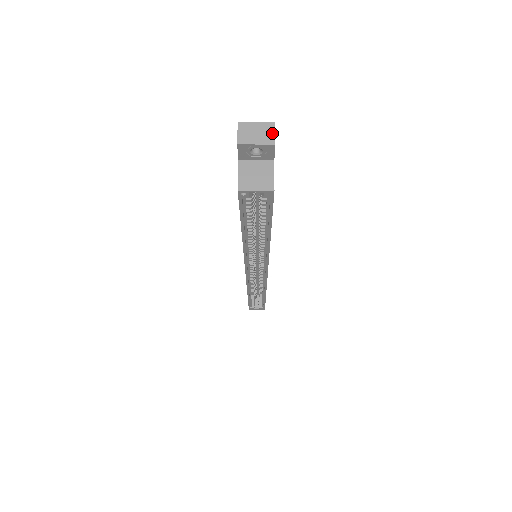
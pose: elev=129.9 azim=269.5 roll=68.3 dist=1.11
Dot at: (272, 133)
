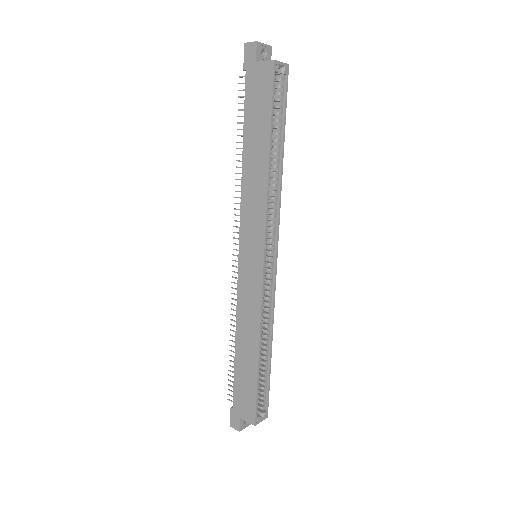
Dot at: occluded
